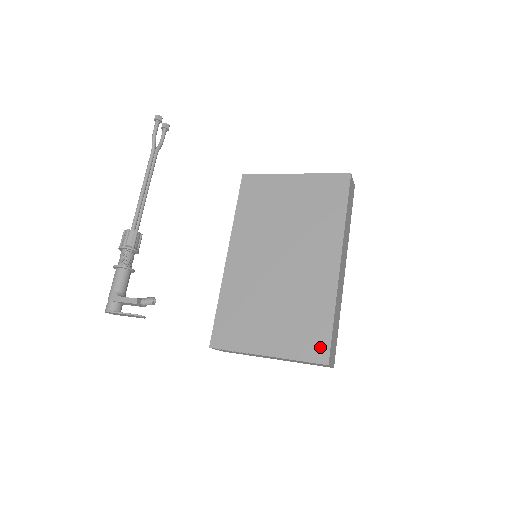
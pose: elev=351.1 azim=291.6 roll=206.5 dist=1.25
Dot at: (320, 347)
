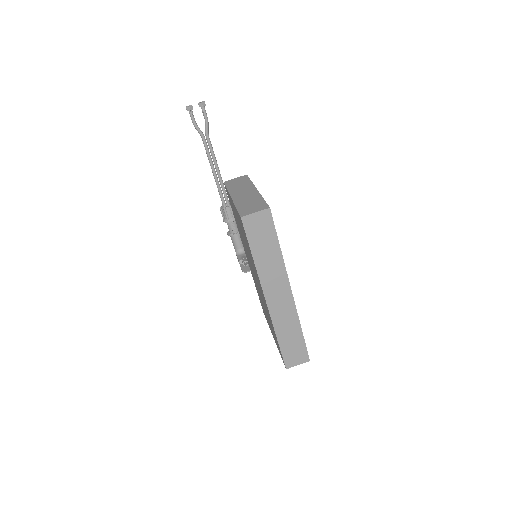
Dot at: occluded
